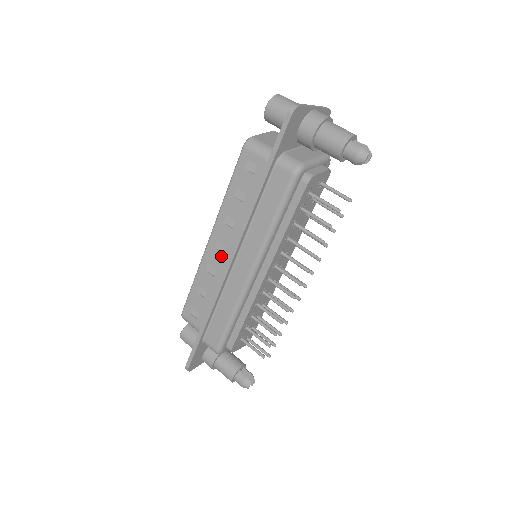
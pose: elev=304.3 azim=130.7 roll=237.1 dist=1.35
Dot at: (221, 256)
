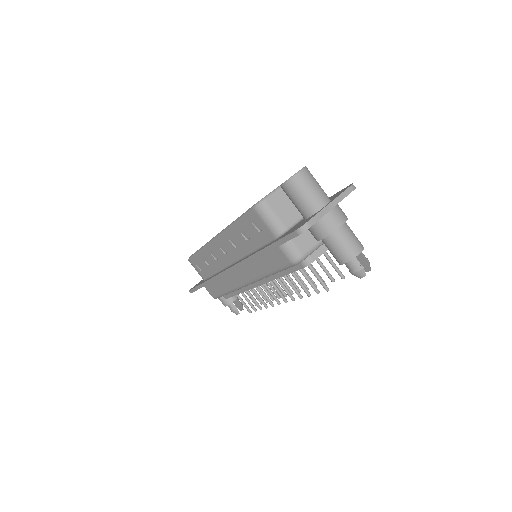
Dot at: (223, 255)
